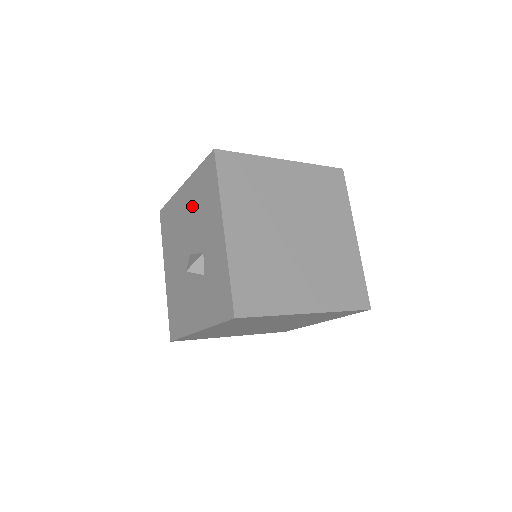
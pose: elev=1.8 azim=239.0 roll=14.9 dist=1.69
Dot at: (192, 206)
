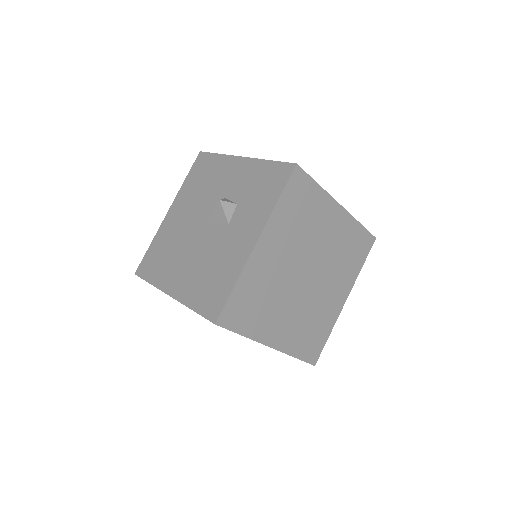
Dot at: (190, 202)
